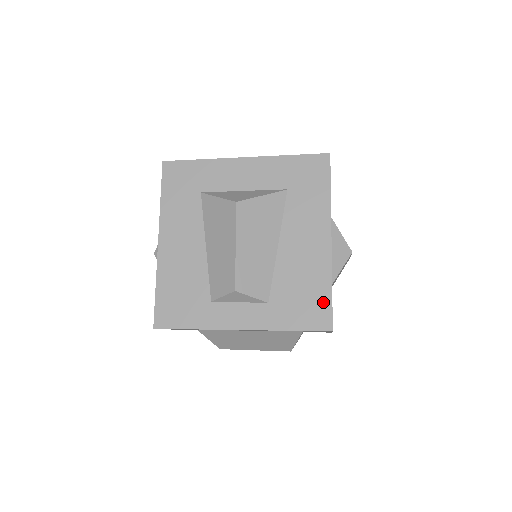
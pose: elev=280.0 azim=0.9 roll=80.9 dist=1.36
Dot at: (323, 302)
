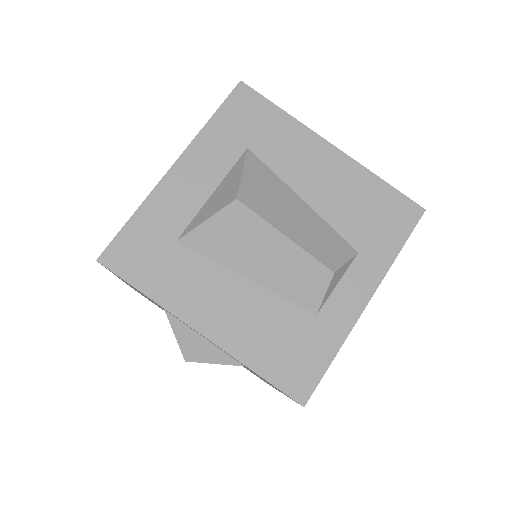
Dot at: (392, 198)
